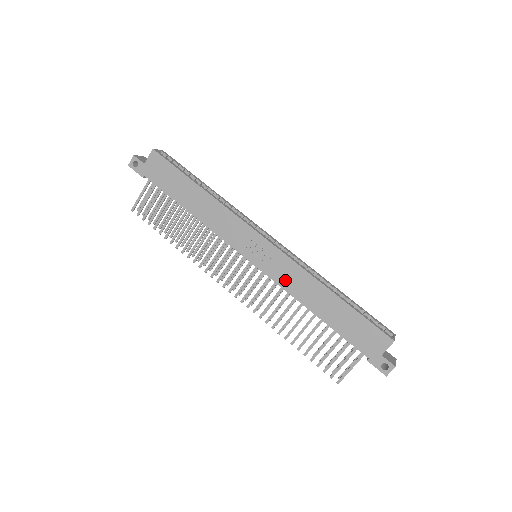
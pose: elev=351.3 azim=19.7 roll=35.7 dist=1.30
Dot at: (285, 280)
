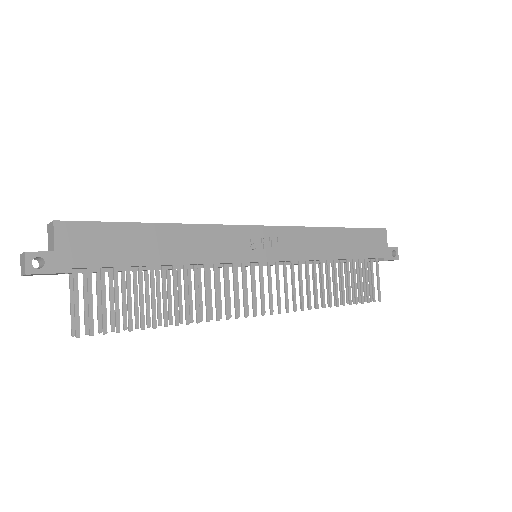
Dot at: (301, 251)
